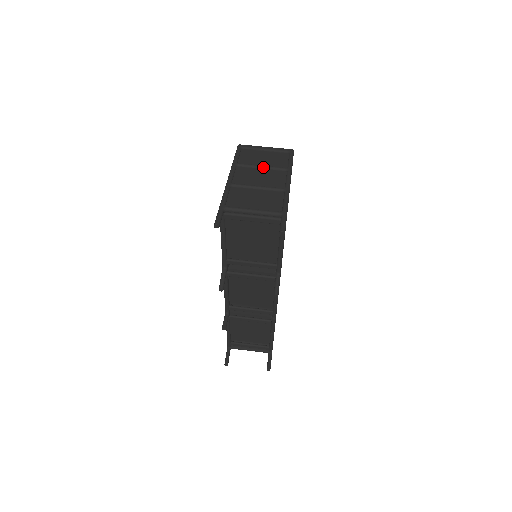
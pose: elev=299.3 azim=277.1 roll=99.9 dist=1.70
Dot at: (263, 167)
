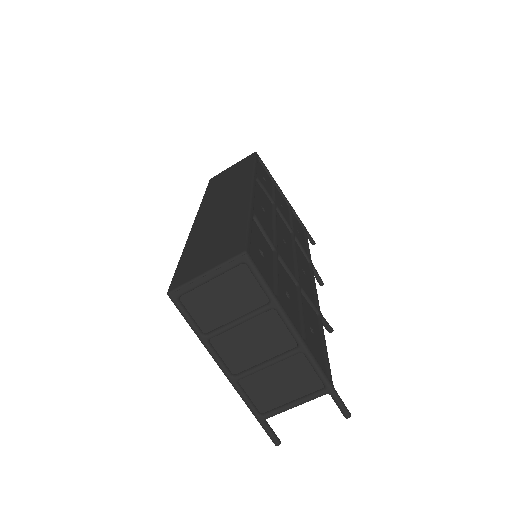
Dot at: (241, 324)
